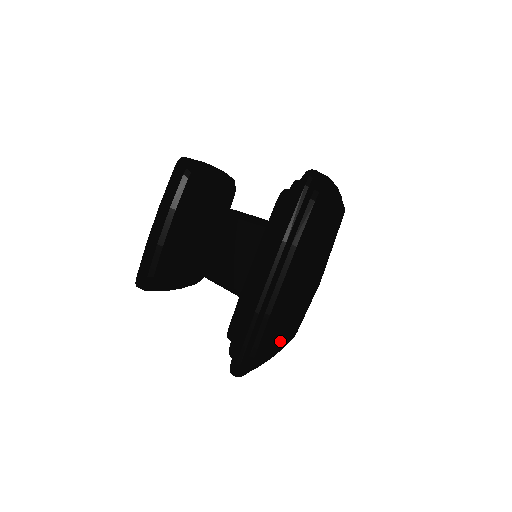
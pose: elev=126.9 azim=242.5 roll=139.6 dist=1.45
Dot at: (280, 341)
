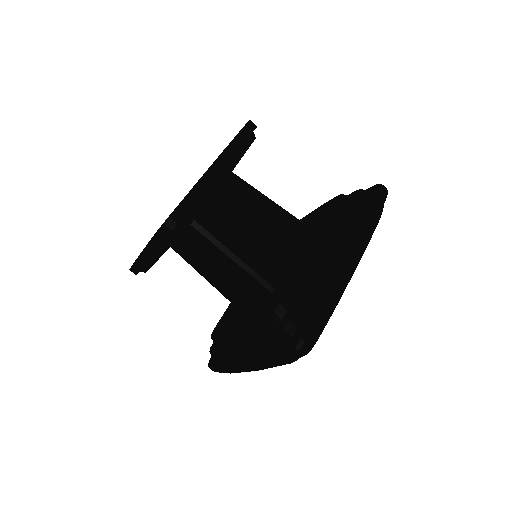
Dot at: occluded
